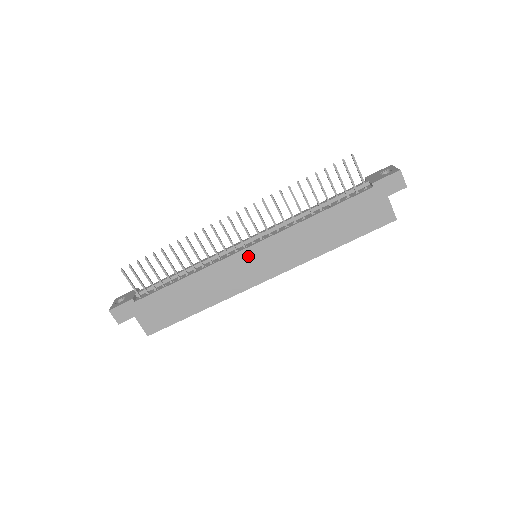
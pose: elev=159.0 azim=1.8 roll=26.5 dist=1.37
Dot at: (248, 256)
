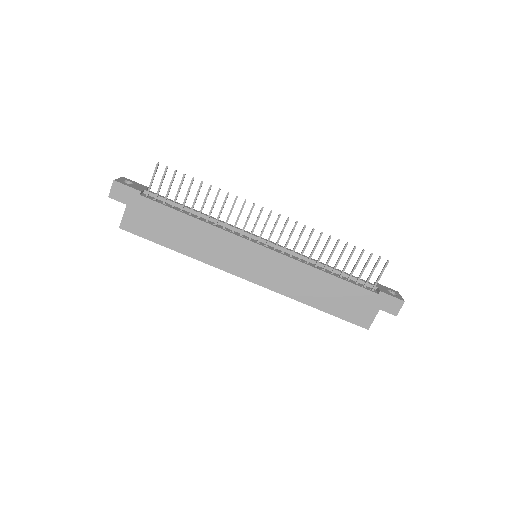
Dot at: (254, 251)
